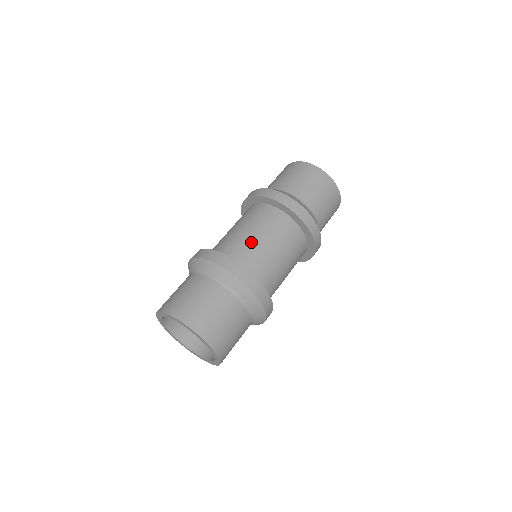
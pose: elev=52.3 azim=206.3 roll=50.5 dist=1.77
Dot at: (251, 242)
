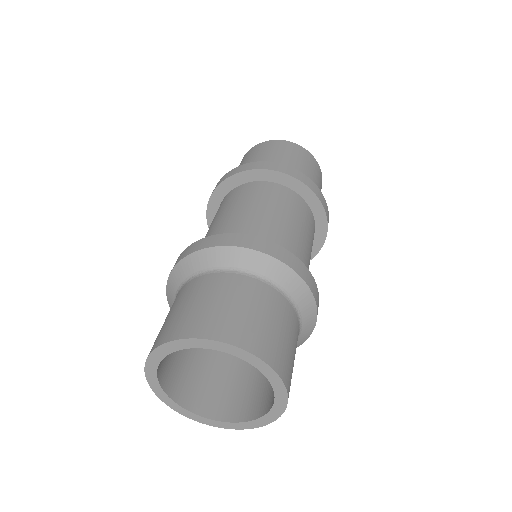
Dot at: (225, 221)
